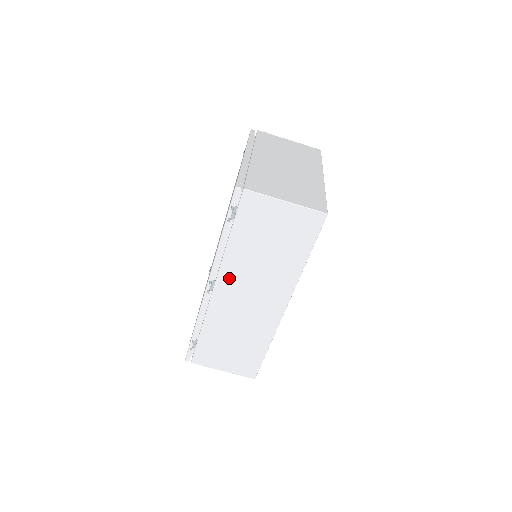
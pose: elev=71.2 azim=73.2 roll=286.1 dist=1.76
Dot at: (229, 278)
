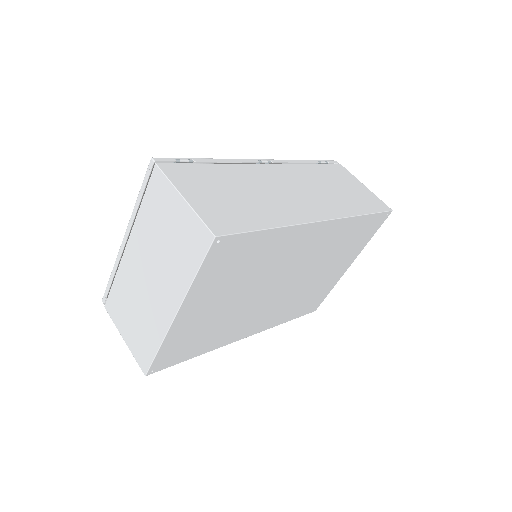
Dot at: (289, 172)
